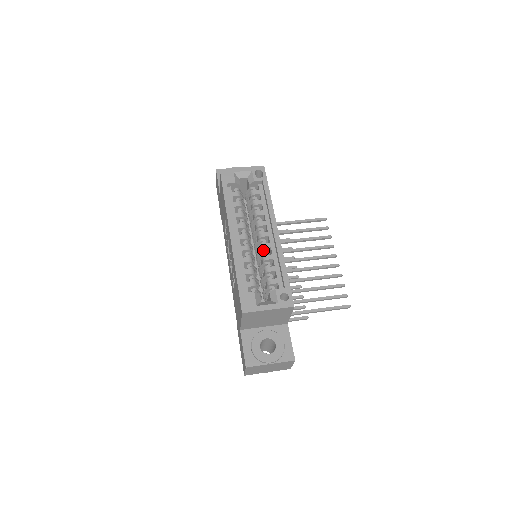
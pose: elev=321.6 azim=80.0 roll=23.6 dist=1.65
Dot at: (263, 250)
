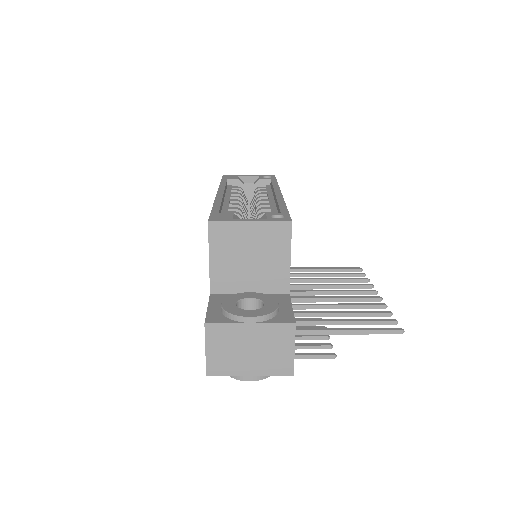
Dot at: occluded
